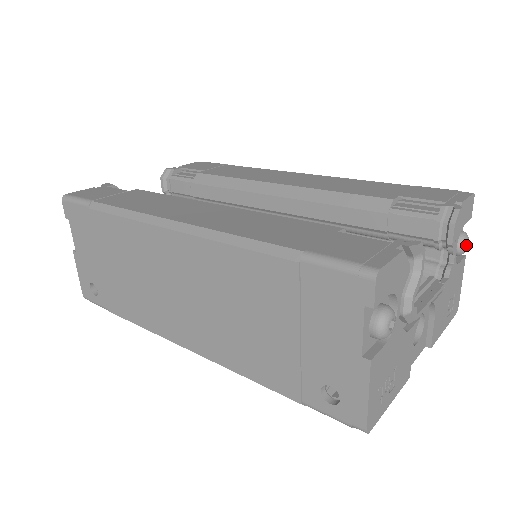
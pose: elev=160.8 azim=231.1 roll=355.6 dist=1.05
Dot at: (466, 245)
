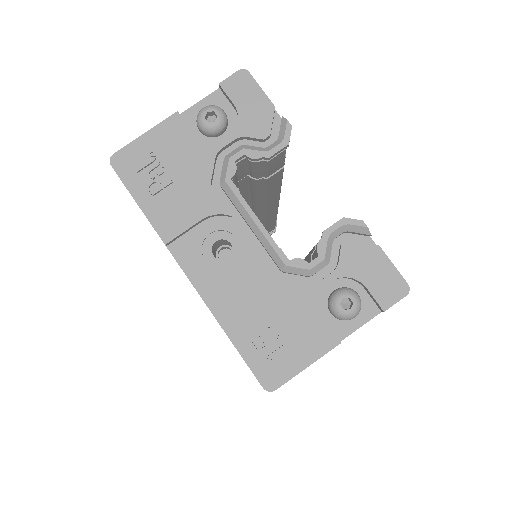
Dot at: (347, 309)
